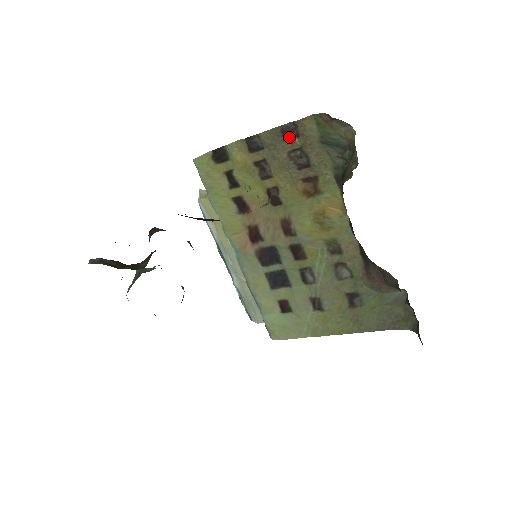
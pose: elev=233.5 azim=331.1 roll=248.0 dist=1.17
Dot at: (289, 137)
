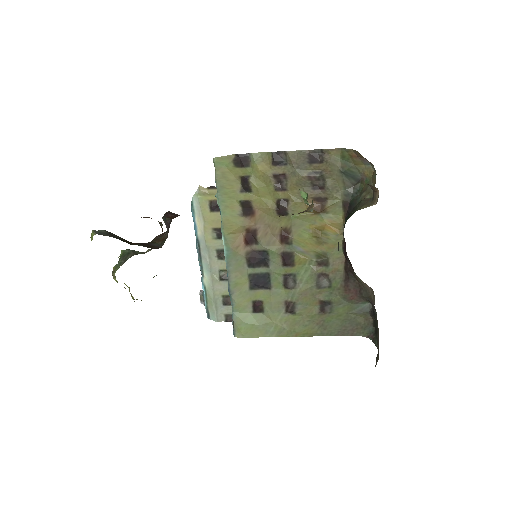
Dot at: (314, 161)
